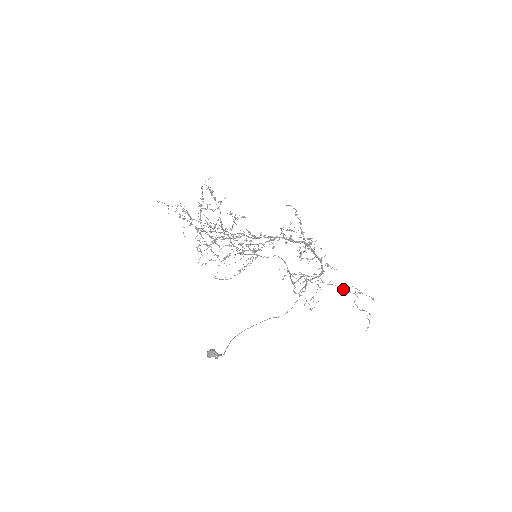
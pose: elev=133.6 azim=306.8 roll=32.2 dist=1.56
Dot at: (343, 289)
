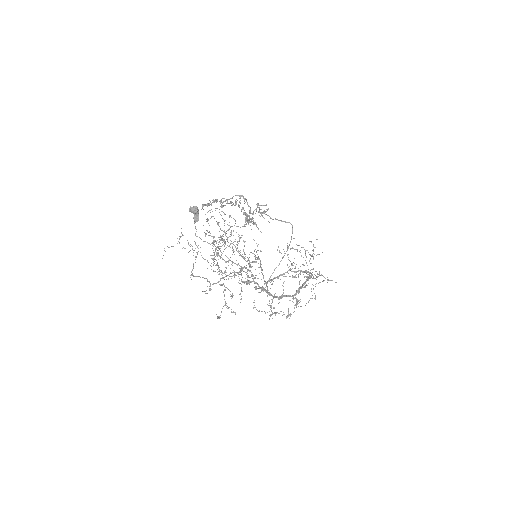
Dot at: occluded
